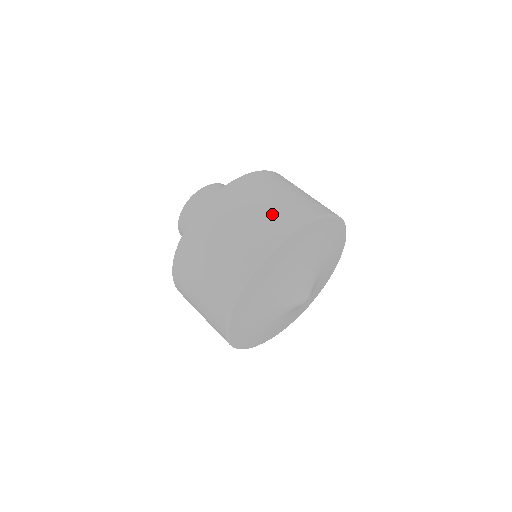
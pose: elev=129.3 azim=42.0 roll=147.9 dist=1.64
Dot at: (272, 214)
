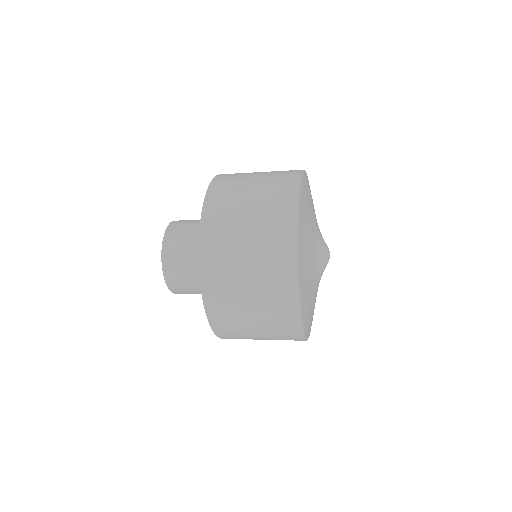
Dot at: occluded
